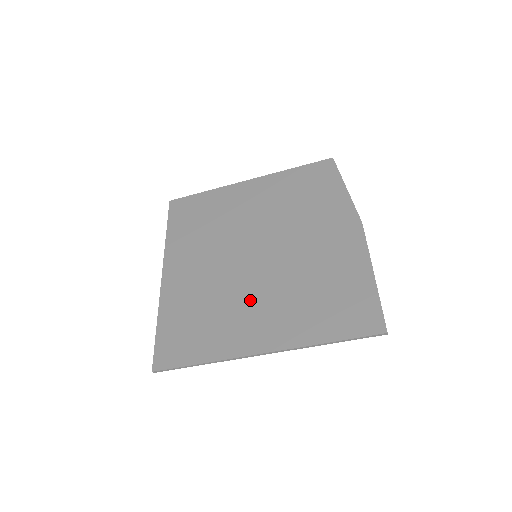
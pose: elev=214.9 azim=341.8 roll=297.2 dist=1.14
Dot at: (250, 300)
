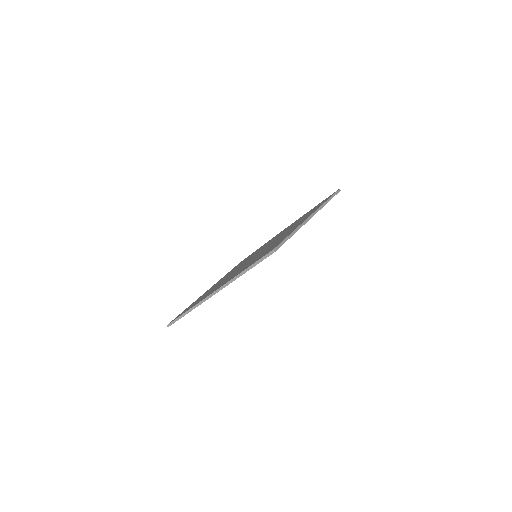
Dot at: occluded
